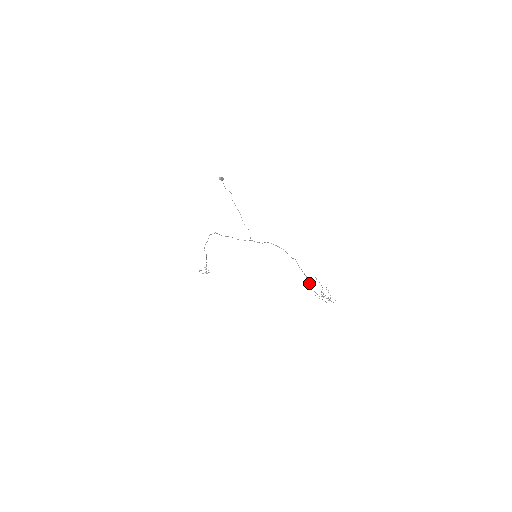
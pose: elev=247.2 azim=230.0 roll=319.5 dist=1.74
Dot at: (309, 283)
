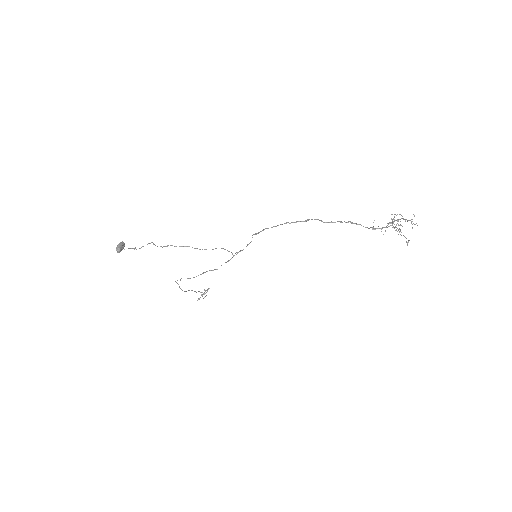
Dot at: occluded
